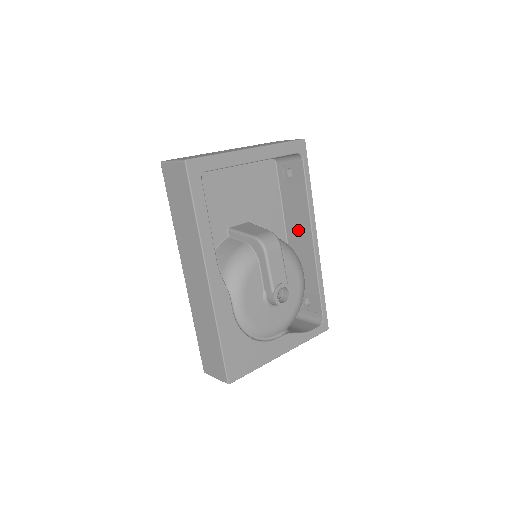
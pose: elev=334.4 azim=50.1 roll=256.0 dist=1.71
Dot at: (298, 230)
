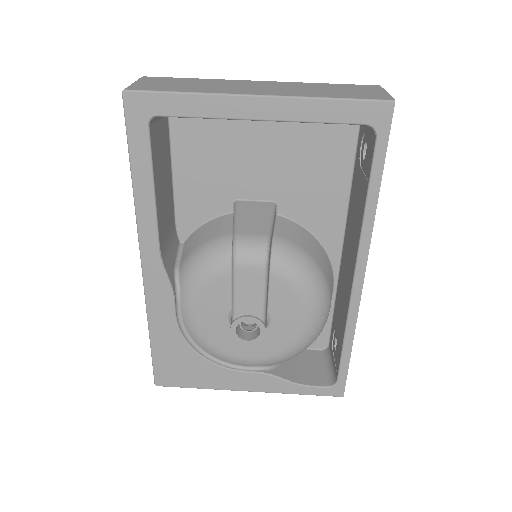
Dot at: (350, 245)
